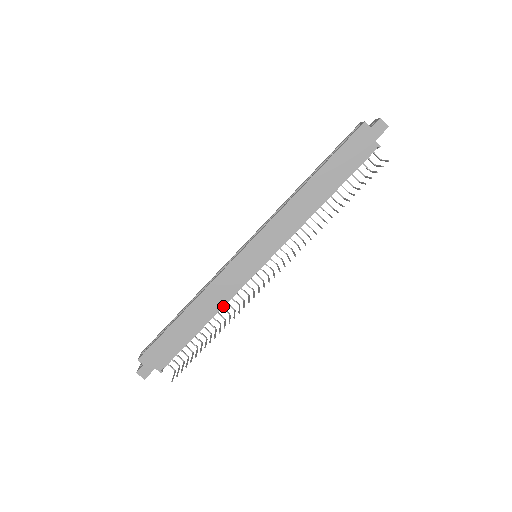
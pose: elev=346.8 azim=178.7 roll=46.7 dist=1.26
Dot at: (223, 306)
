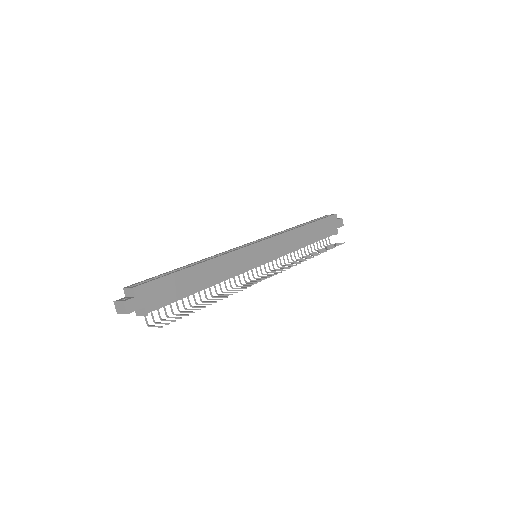
Dot at: (220, 282)
